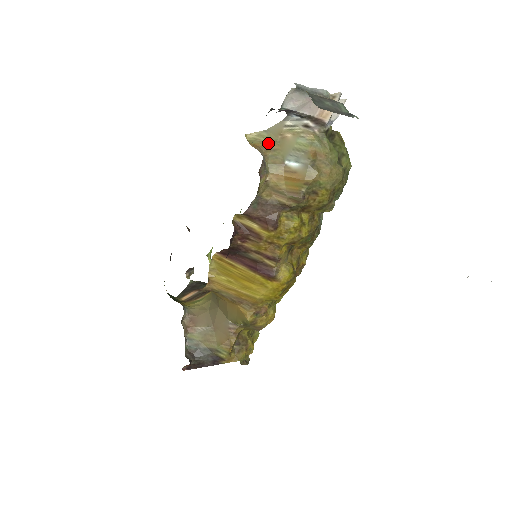
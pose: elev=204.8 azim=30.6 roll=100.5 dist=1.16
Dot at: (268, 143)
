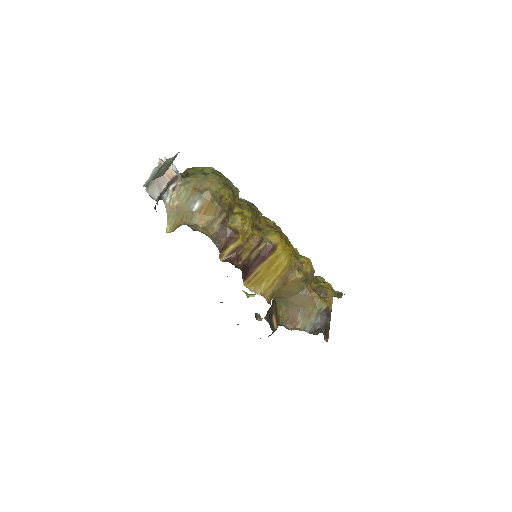
Dot at: (177, 219)
